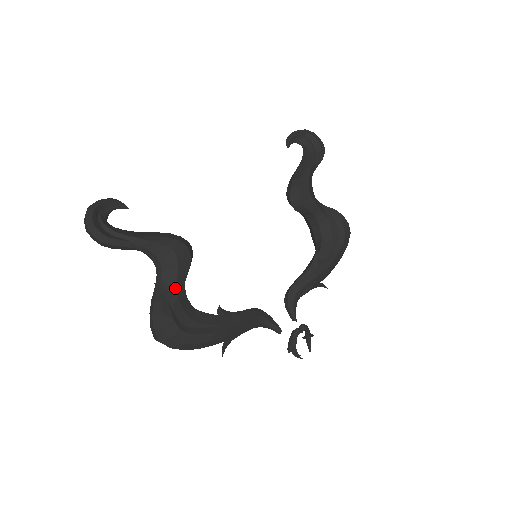
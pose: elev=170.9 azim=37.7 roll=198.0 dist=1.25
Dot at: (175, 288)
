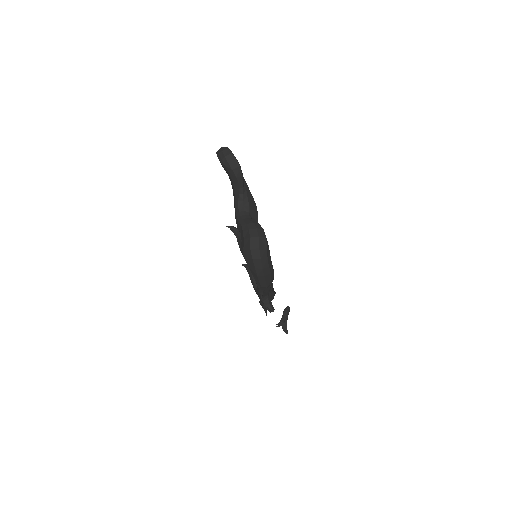
Dot at: occluded
